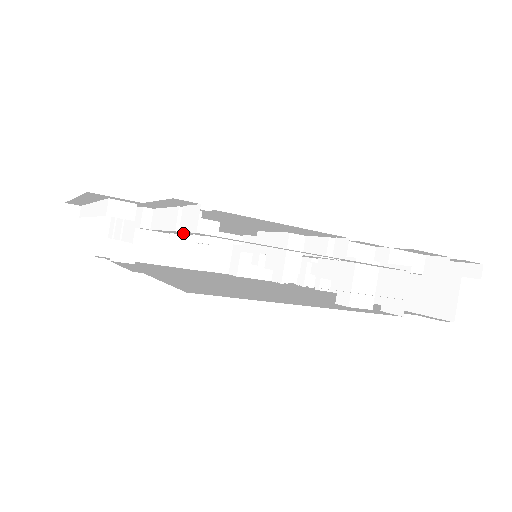
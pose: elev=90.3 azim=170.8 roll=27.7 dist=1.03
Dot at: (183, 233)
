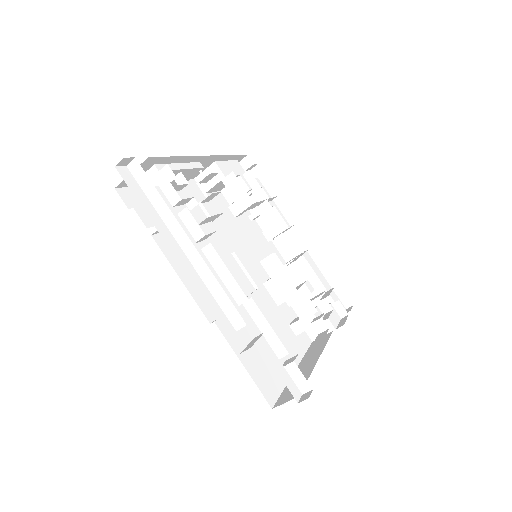
Dot at: occluded
